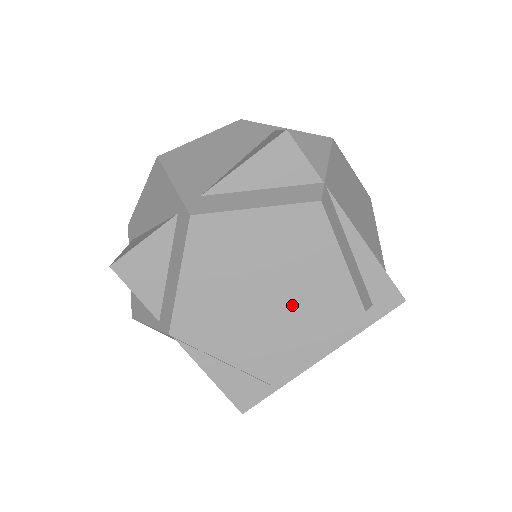
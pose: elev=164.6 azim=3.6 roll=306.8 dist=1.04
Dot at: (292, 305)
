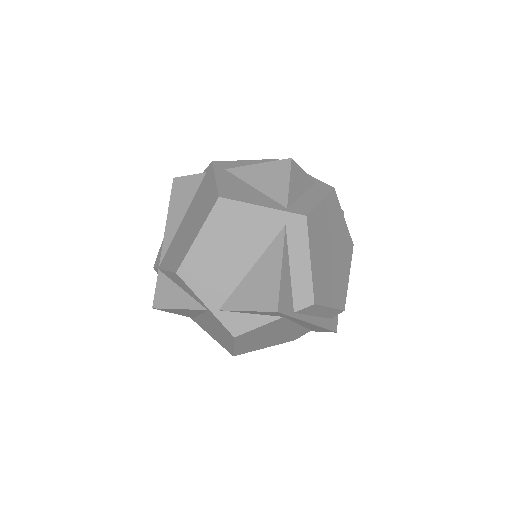
Dot at: (334, 272)
